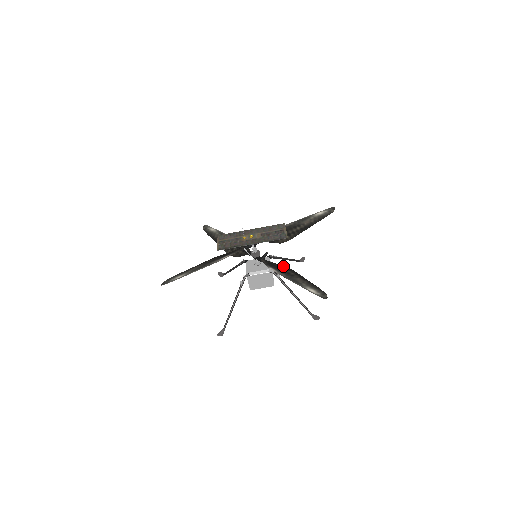
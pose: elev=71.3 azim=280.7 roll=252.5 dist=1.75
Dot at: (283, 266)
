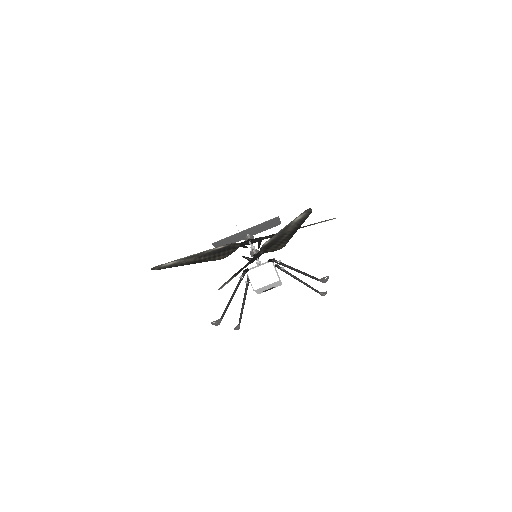
Dot at: (280, 245)
